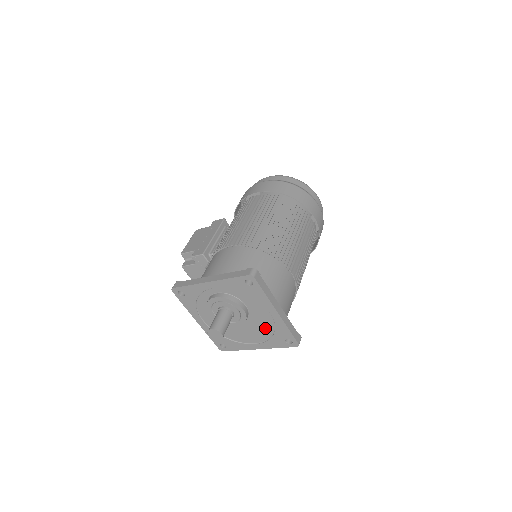
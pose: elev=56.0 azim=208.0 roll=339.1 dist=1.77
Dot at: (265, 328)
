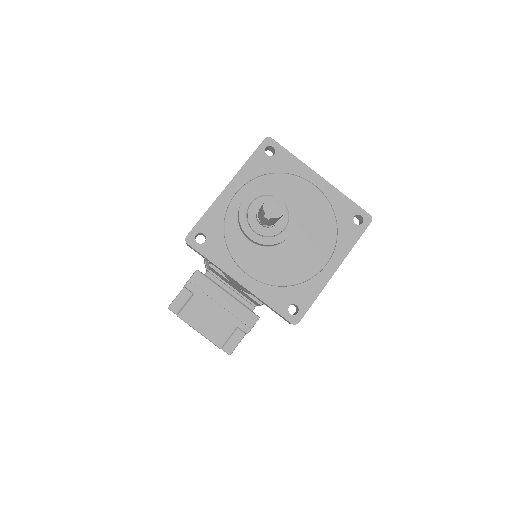
Dot at: (322, 220)
